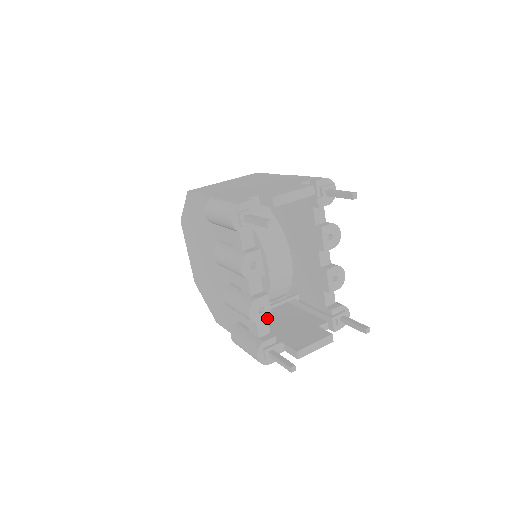
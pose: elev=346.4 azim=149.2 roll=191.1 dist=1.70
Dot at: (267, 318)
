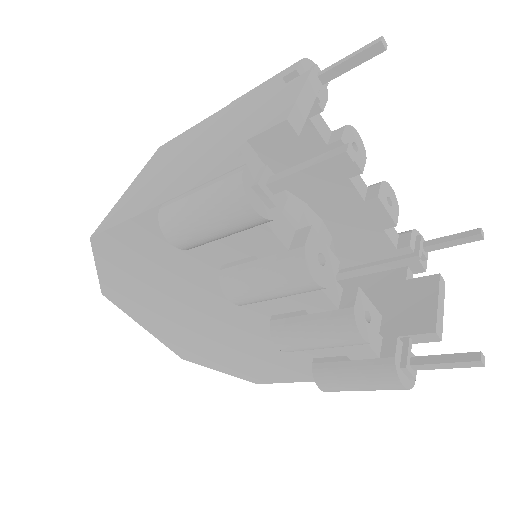
Dot at: (378, 321)
